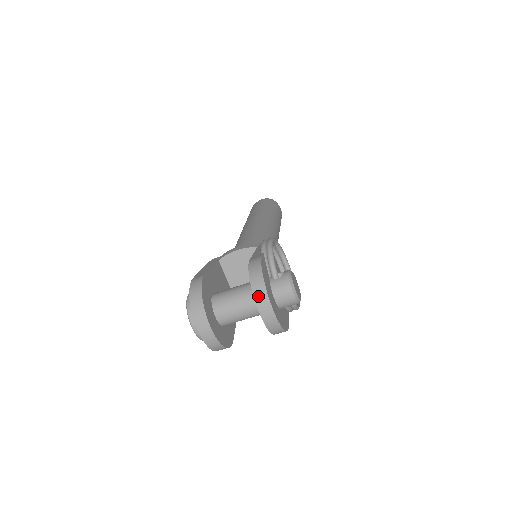
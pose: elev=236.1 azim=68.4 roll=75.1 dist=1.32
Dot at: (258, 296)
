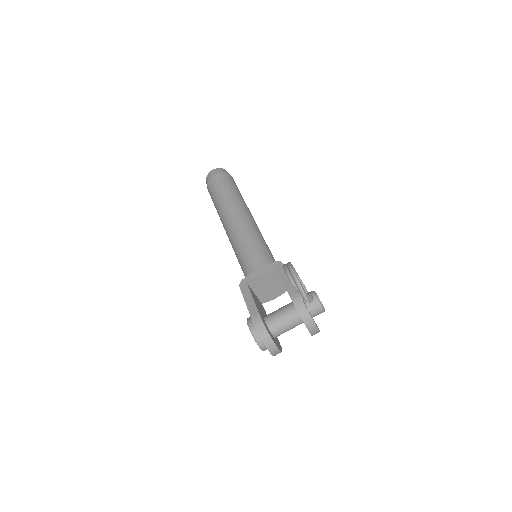
Dot at: (308, 324)
